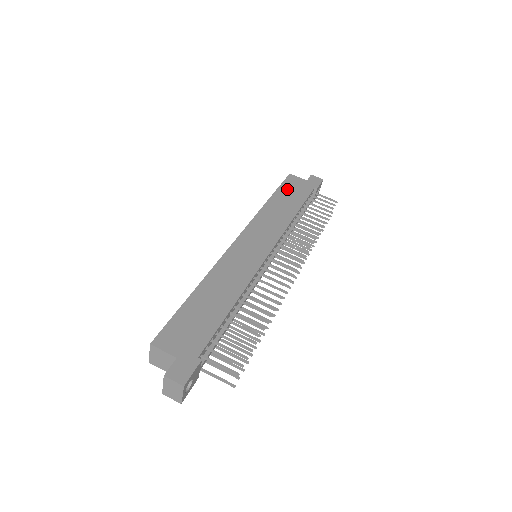
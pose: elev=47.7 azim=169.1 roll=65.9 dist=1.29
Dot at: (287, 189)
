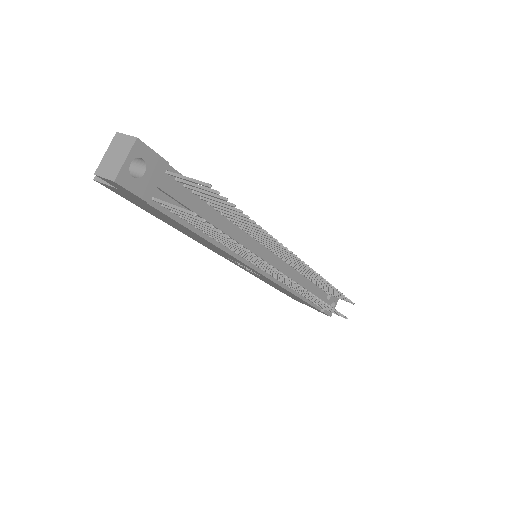
Dot at: occluded
